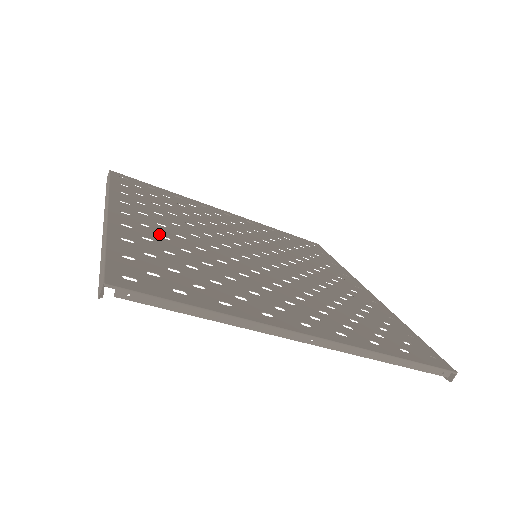
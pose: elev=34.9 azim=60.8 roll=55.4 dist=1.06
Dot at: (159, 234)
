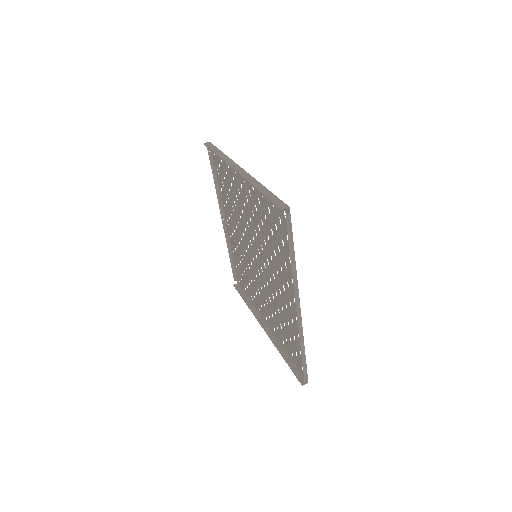
Dot at: (255, 203)
